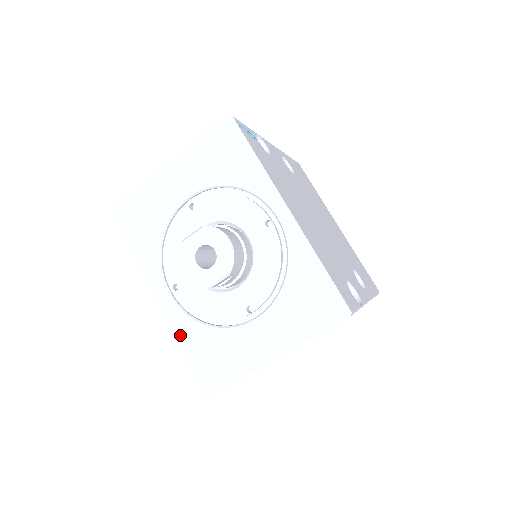
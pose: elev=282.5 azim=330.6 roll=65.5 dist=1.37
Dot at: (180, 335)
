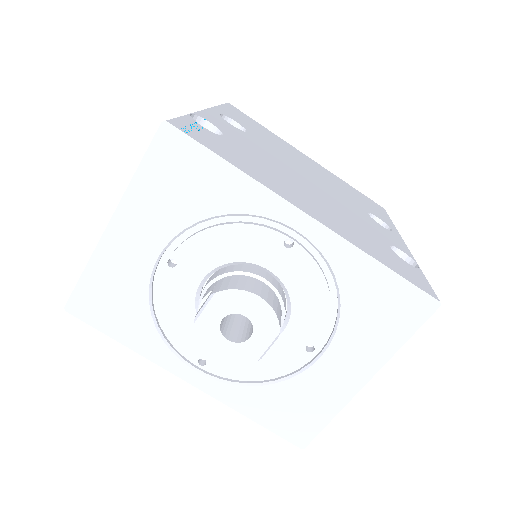
Dot at: (236, 408)
